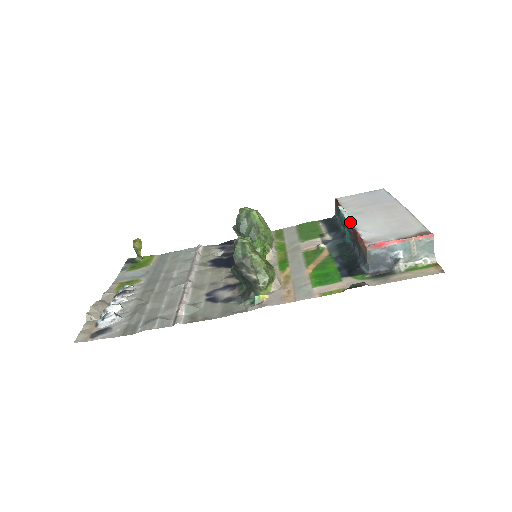
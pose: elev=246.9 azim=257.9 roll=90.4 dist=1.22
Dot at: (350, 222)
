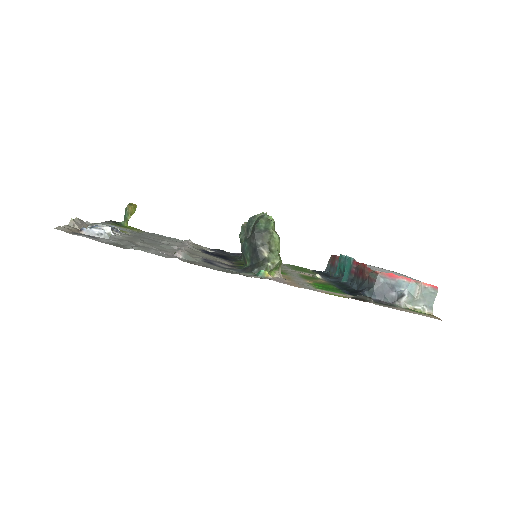
Dot at: (355, 262)
